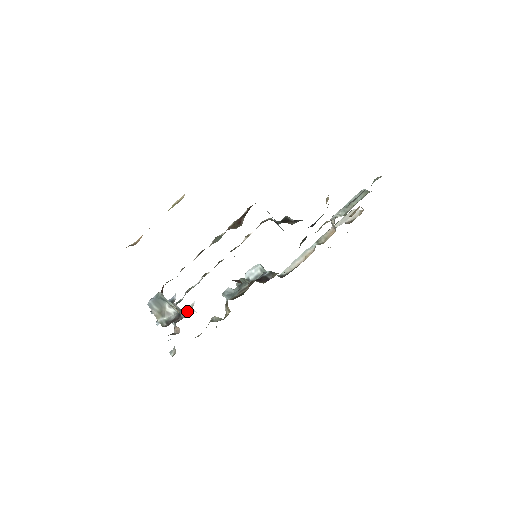
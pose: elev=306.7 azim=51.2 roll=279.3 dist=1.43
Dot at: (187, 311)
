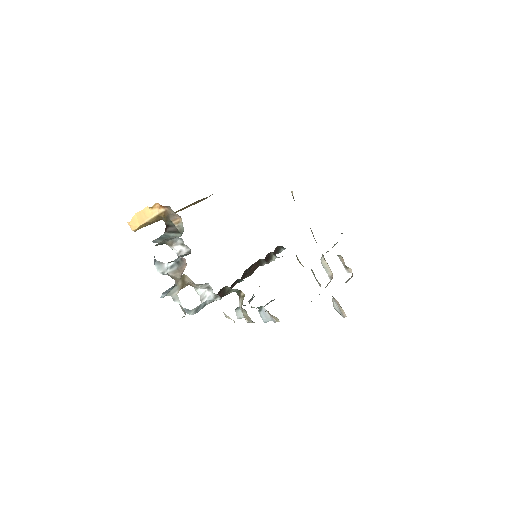
Dot at: (197, 307)
